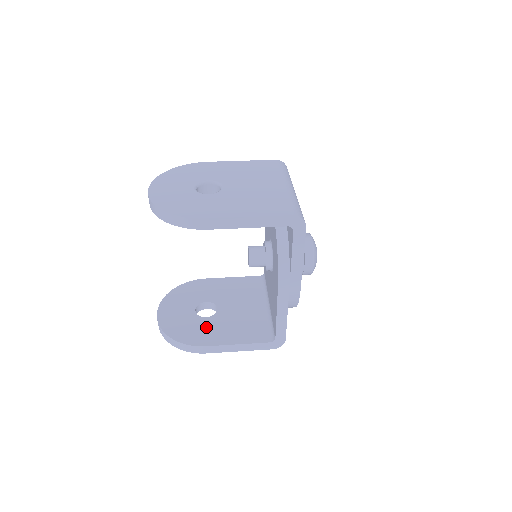
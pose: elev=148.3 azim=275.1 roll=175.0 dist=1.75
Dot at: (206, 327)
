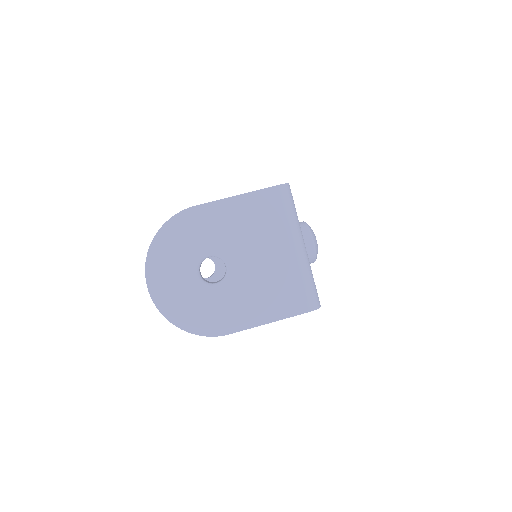
Dot at: occluded
